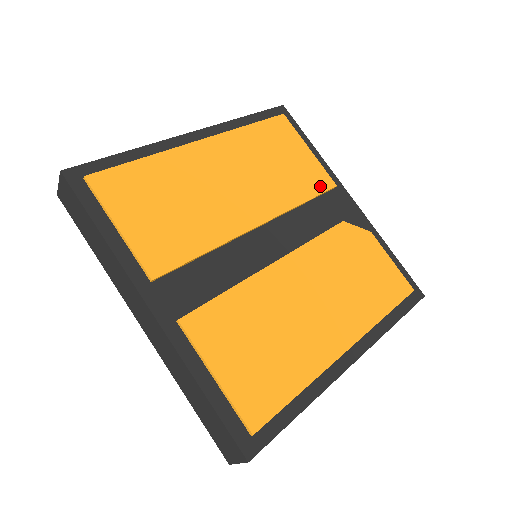
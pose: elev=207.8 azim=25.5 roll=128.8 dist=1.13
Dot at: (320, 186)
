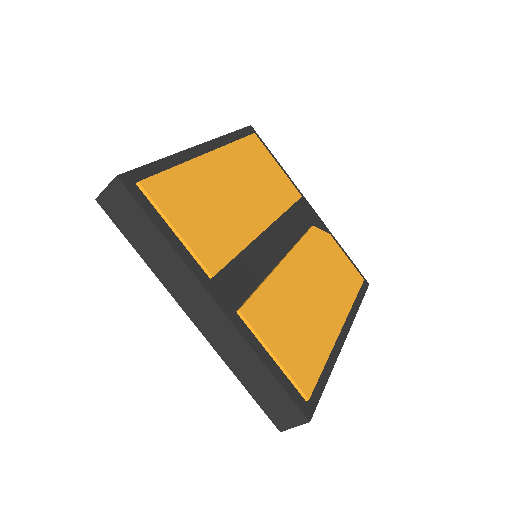
Dot at: (293, 196)
